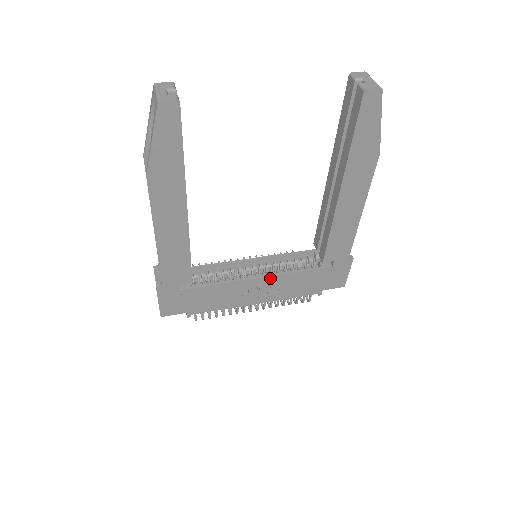
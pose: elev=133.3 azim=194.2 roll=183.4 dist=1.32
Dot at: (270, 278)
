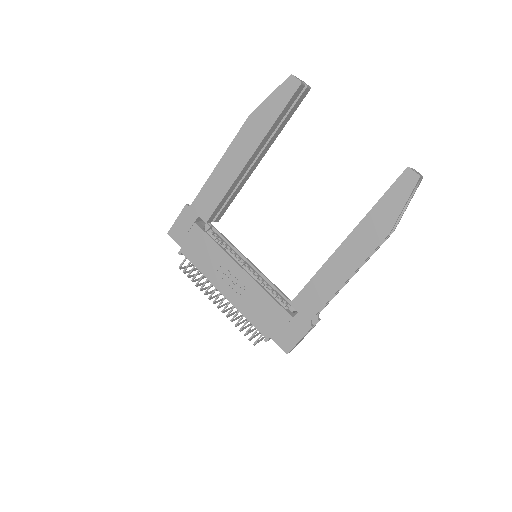
Dot at: (248, 277)
